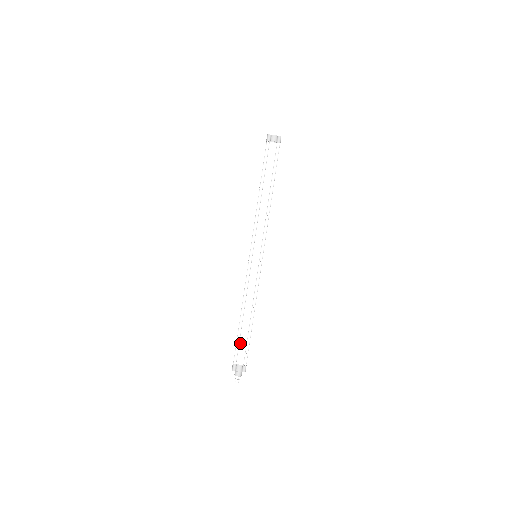
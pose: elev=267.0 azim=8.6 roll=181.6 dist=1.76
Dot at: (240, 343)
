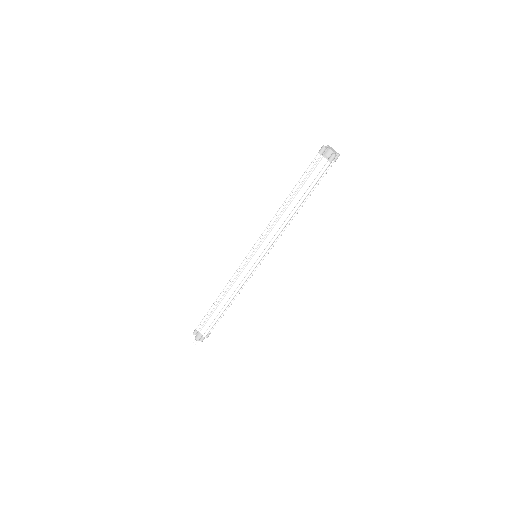
Dot at: (215, 322)
